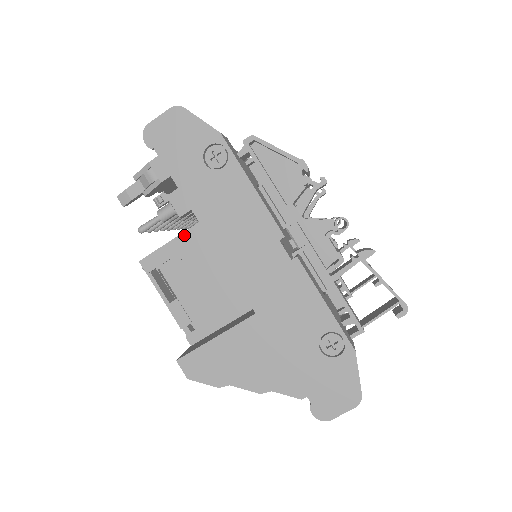
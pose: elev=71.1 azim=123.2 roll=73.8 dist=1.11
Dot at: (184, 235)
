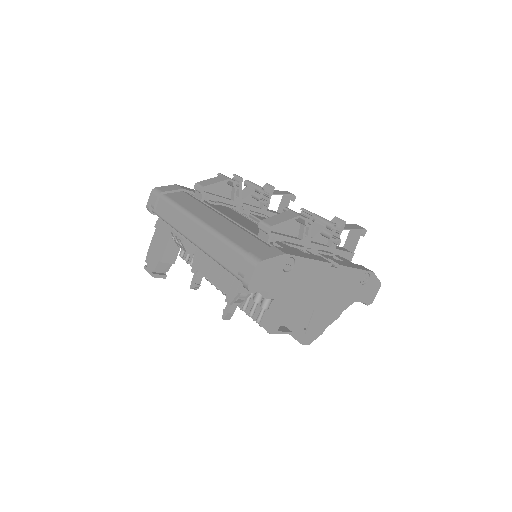
Dot at: (284, 304)
